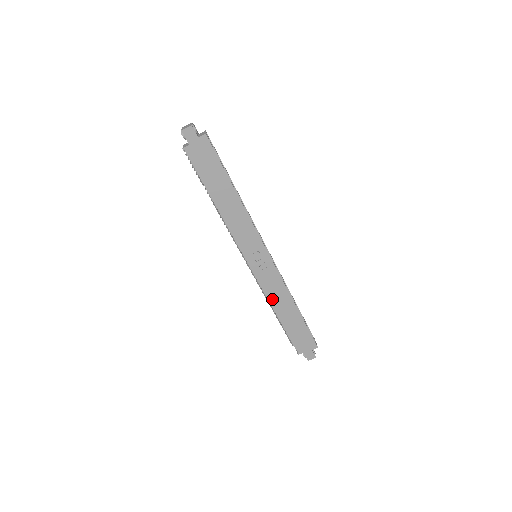
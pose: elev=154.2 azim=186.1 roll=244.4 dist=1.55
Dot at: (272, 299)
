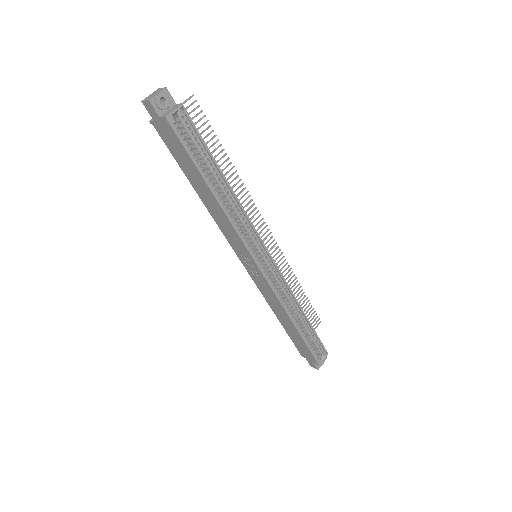
Dot at: (269, 302)
